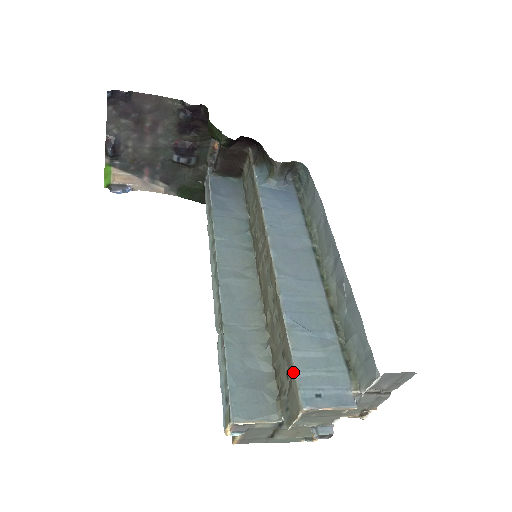
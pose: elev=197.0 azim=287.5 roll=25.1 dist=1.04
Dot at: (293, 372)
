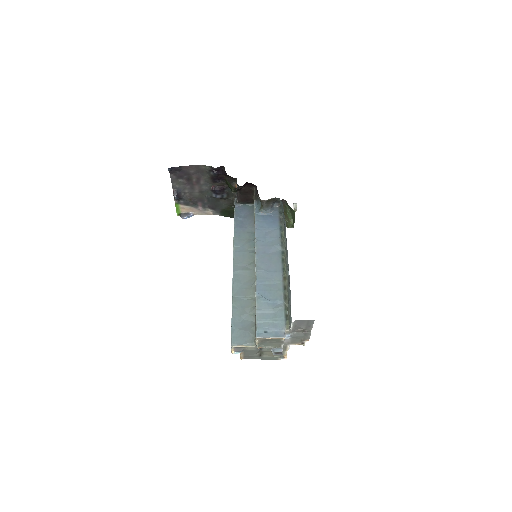
Dot at: (255, 321)
